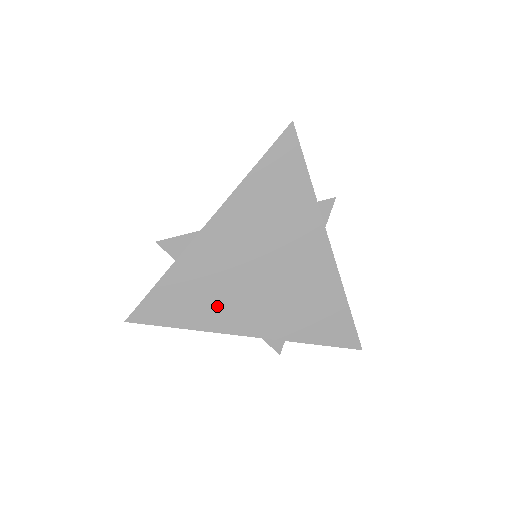
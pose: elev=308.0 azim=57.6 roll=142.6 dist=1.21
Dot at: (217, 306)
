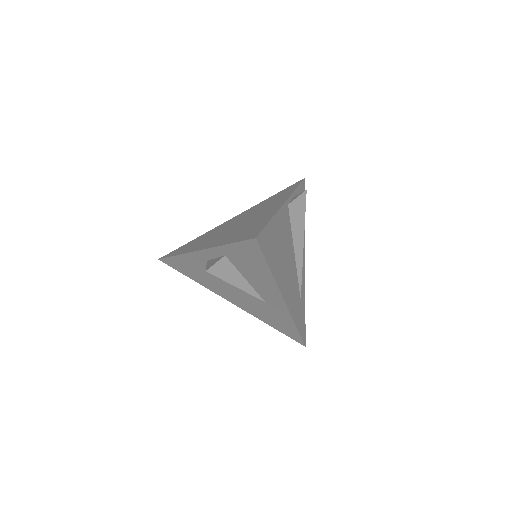
Dot at: occluded
